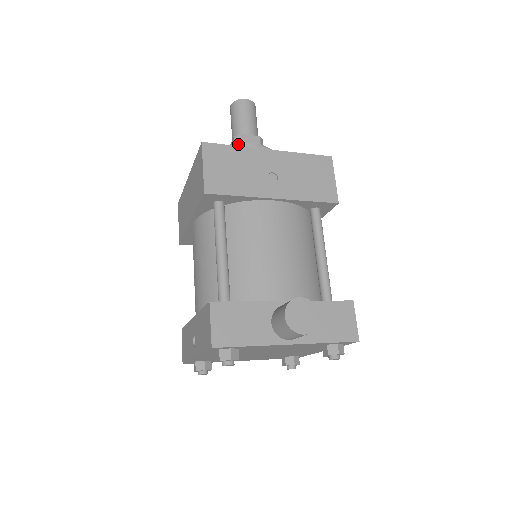
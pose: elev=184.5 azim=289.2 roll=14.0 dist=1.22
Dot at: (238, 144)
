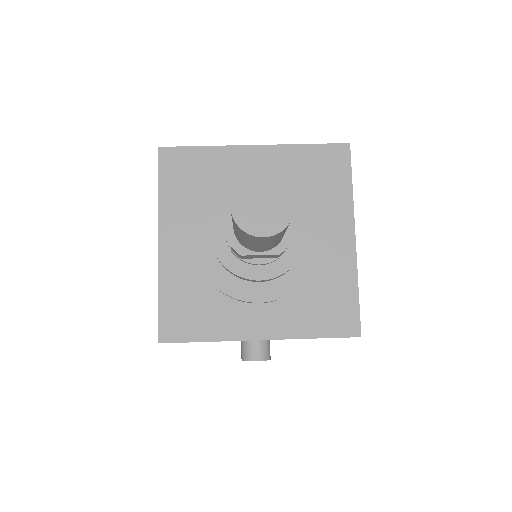
Dot at: (231, 272)
